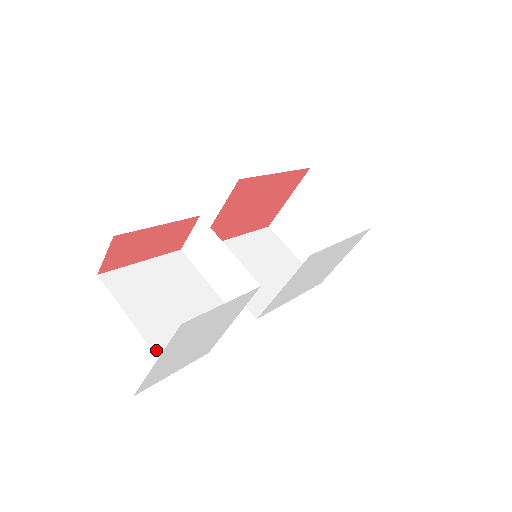
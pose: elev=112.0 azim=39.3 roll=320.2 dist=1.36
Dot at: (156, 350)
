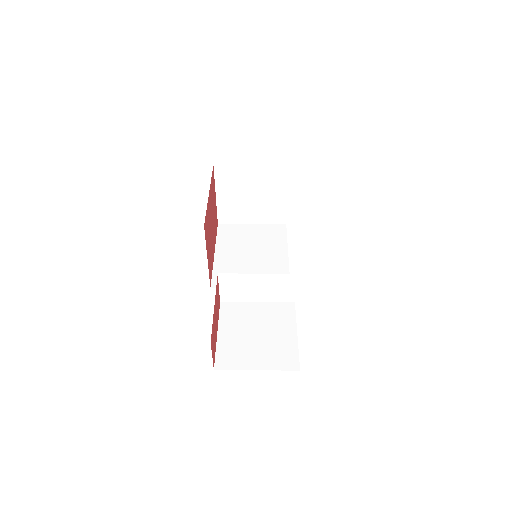
Dot at: (293, 368)
